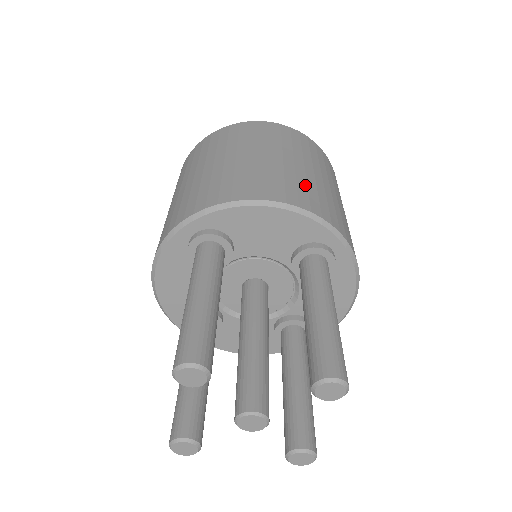
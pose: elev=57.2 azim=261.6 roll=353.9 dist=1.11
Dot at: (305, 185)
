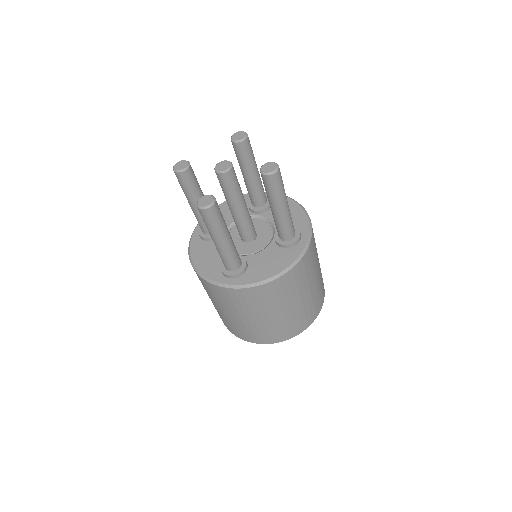
Dot at: occluded
